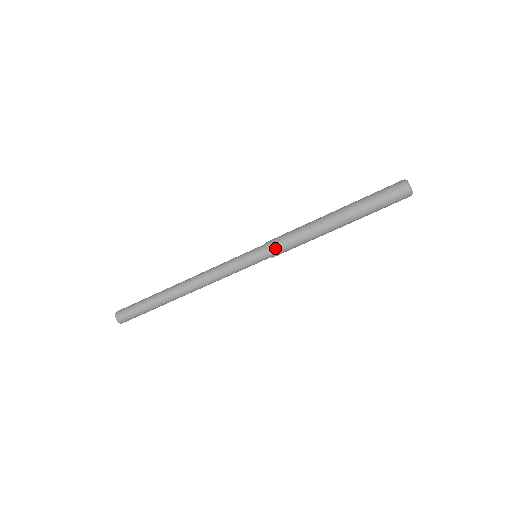
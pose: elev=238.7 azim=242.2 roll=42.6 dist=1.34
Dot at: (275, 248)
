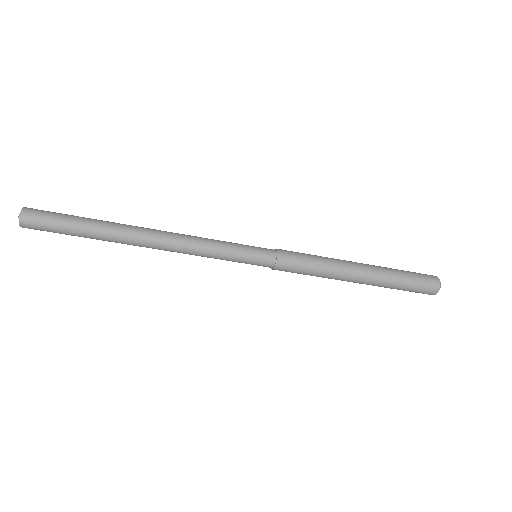
Dot at: (287, 261)
